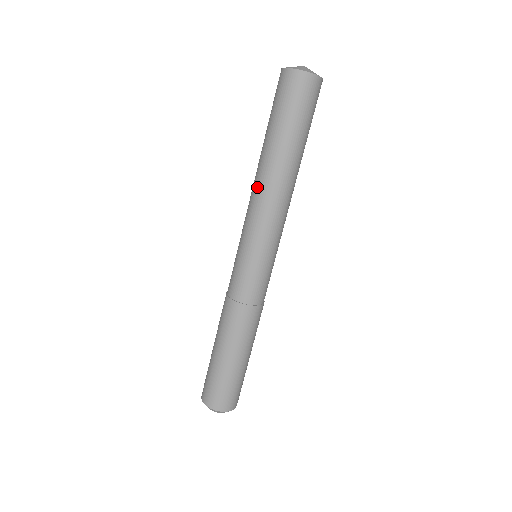
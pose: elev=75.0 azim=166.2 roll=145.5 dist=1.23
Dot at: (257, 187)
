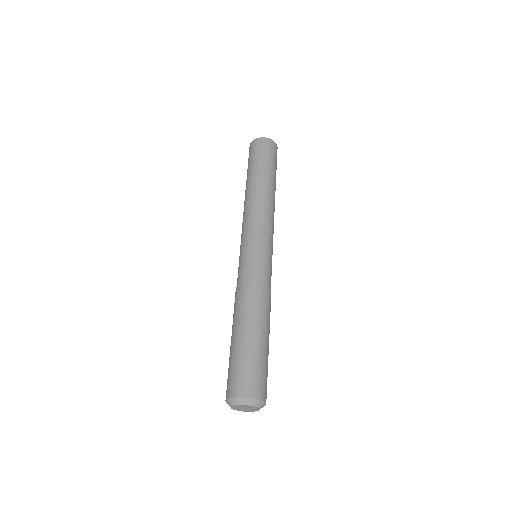
Dot at: (257, 200)
